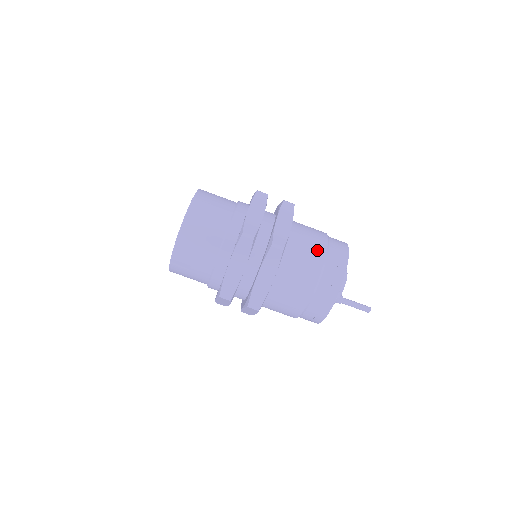
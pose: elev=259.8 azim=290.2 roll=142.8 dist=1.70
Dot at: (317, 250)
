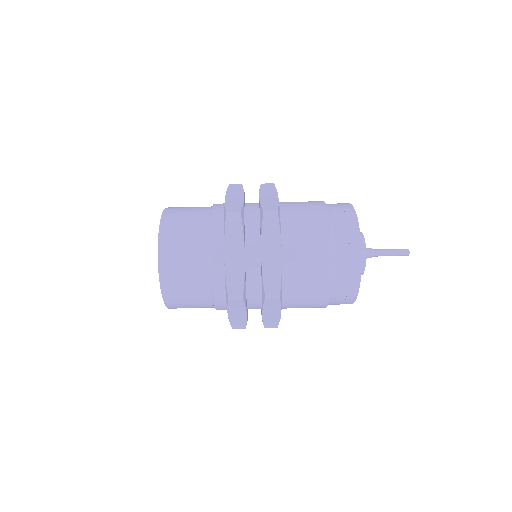
Dot at: occluded
